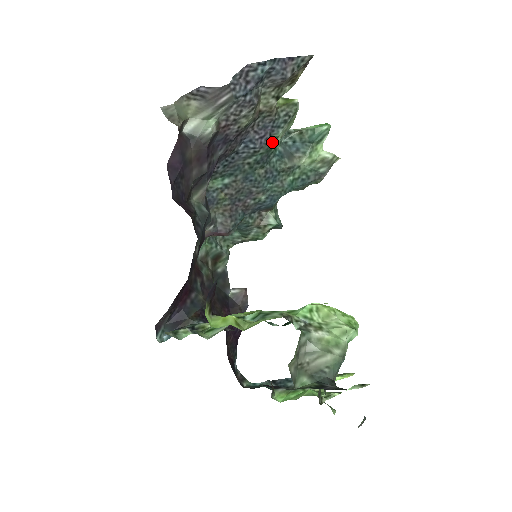
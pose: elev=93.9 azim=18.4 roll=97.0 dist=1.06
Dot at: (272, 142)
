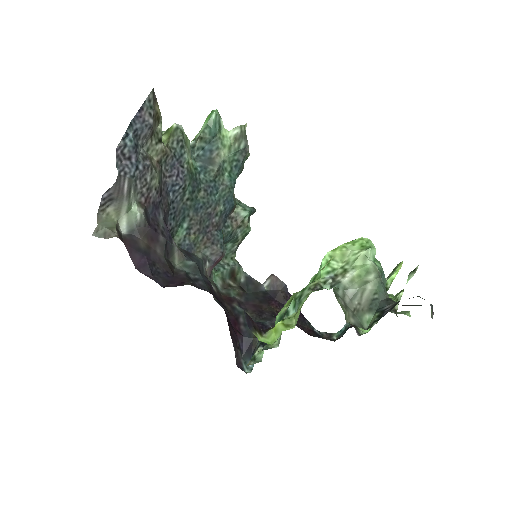
Dot at: (188, 169)
